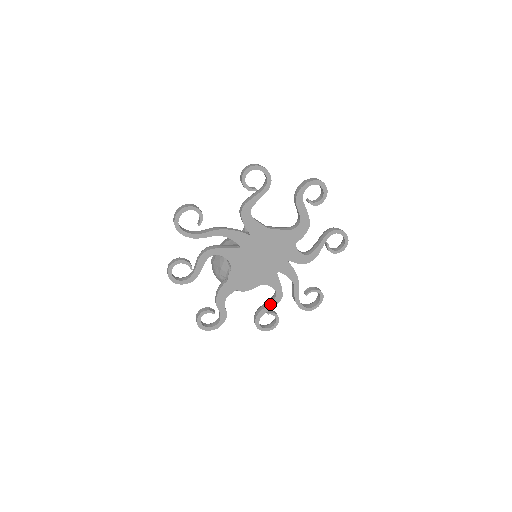
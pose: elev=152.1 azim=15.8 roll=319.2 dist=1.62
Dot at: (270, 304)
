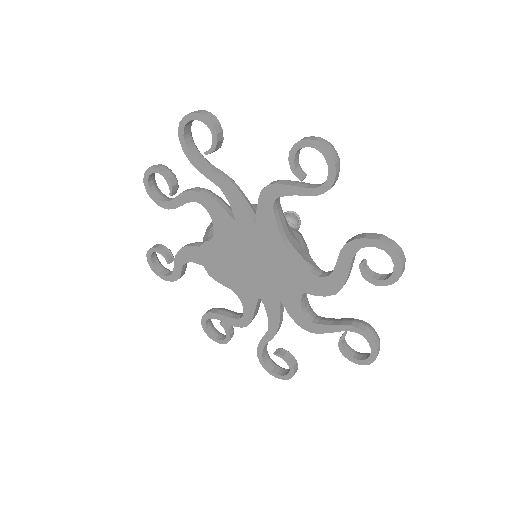
Dot at: (229, 318)
